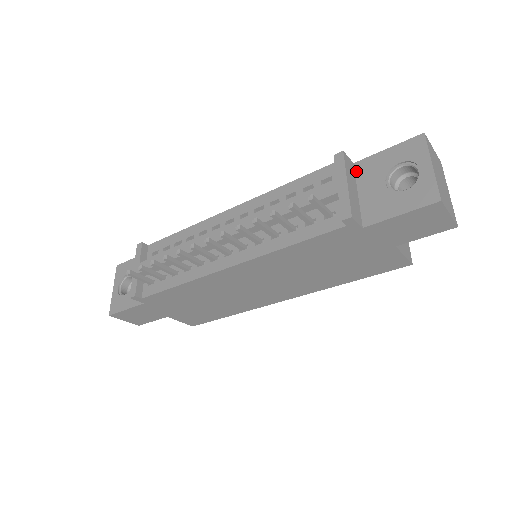
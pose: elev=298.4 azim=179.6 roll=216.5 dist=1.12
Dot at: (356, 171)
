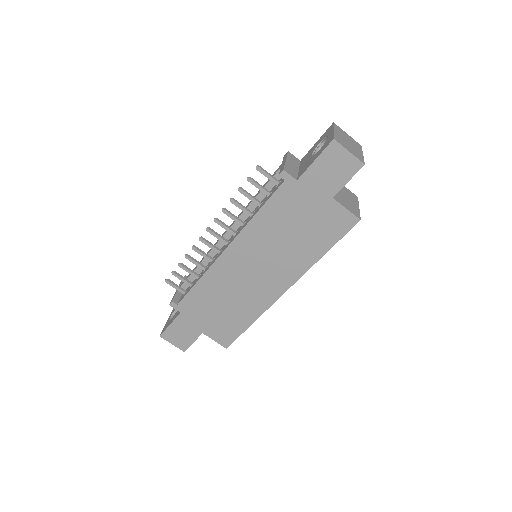
Dot at: (300, 162)
